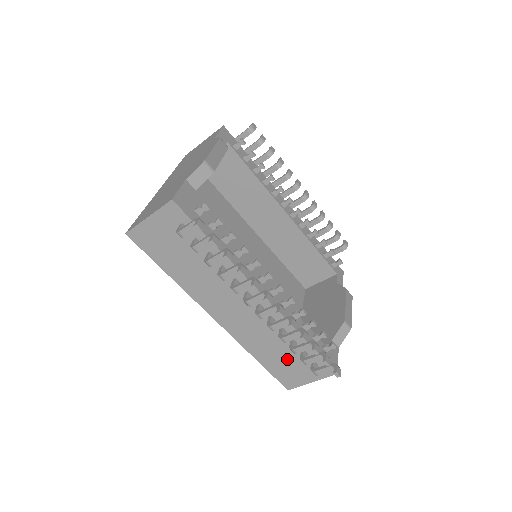
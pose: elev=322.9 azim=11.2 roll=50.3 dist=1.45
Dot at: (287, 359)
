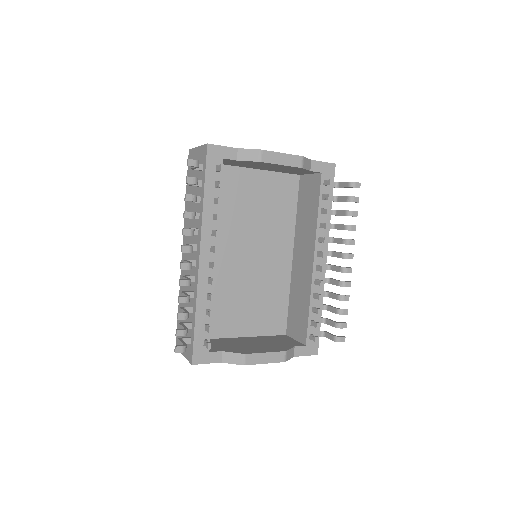
Dot at: (185, 321)
